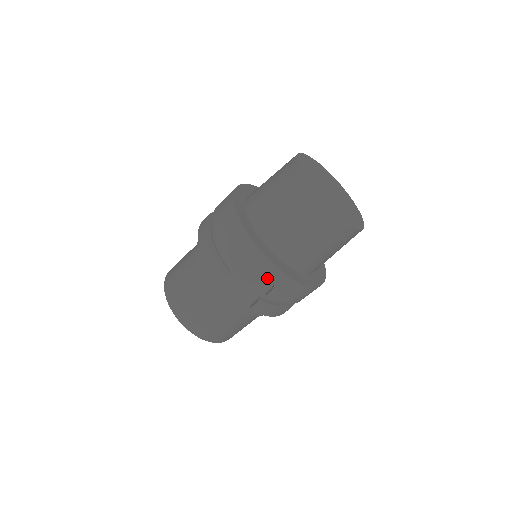
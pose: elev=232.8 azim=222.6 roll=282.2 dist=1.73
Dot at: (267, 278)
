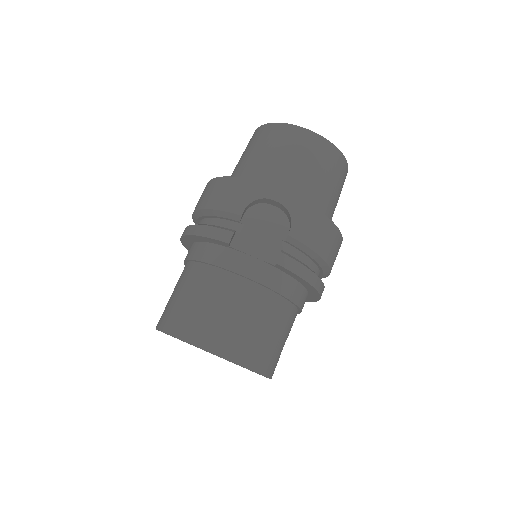
Dot at: (279, 221)
